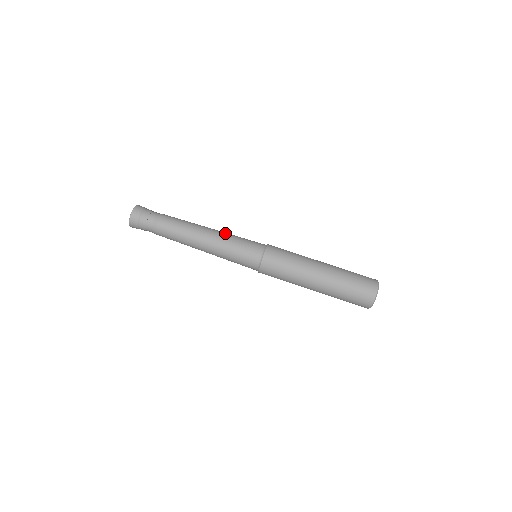
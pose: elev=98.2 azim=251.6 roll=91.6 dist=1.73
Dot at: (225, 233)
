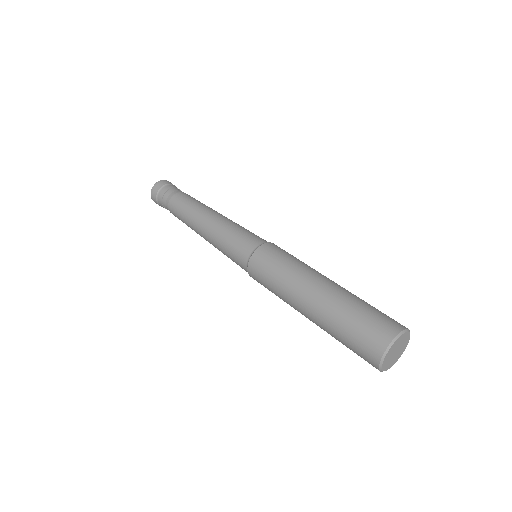
Dot at: (231, 220)
